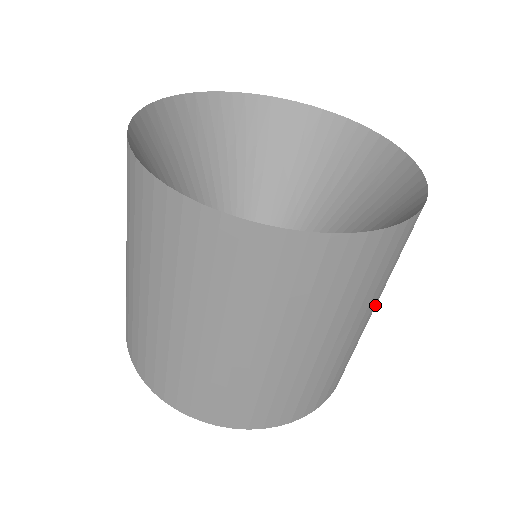
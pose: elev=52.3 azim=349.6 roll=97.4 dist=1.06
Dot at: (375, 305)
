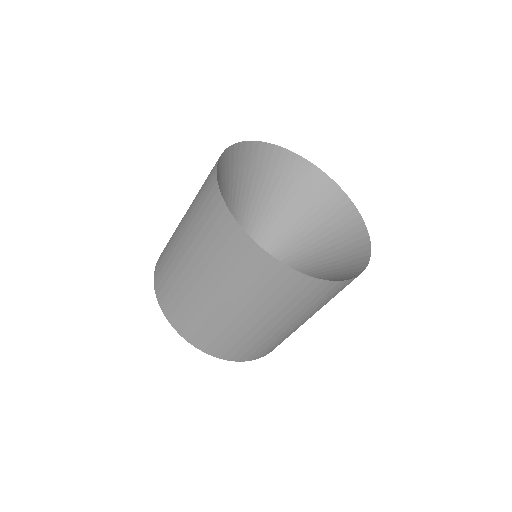
Dot at: occluded
